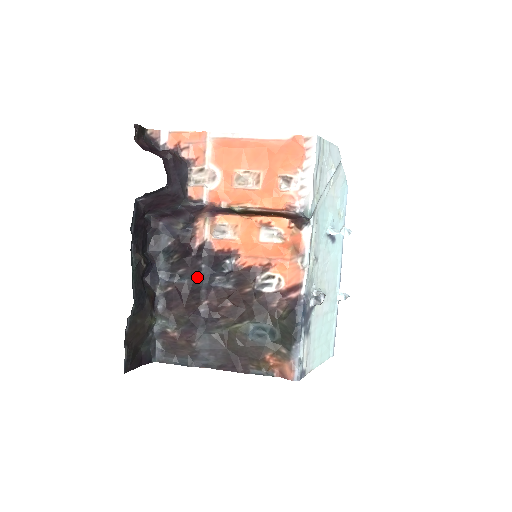
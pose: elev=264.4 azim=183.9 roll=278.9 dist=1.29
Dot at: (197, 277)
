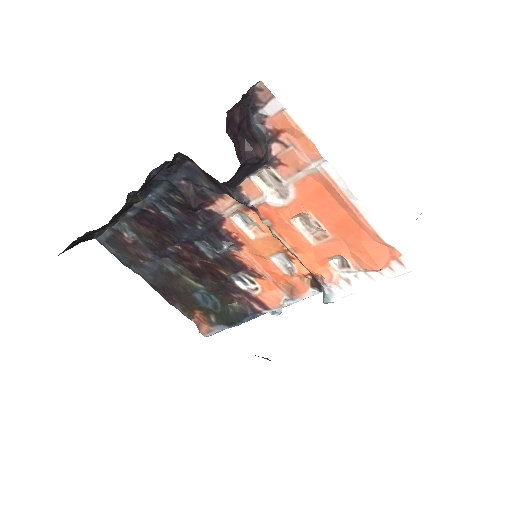
Dot at: (186, 227)
